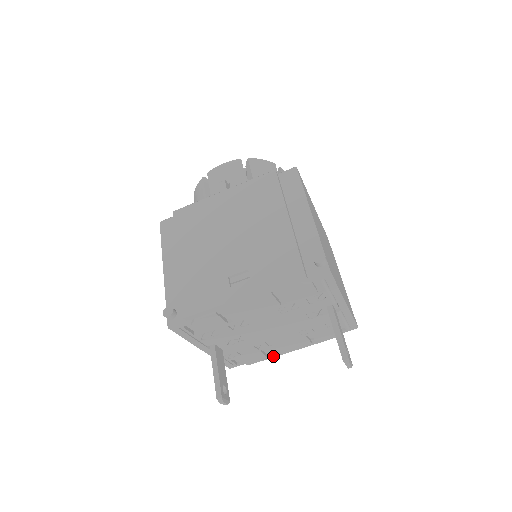
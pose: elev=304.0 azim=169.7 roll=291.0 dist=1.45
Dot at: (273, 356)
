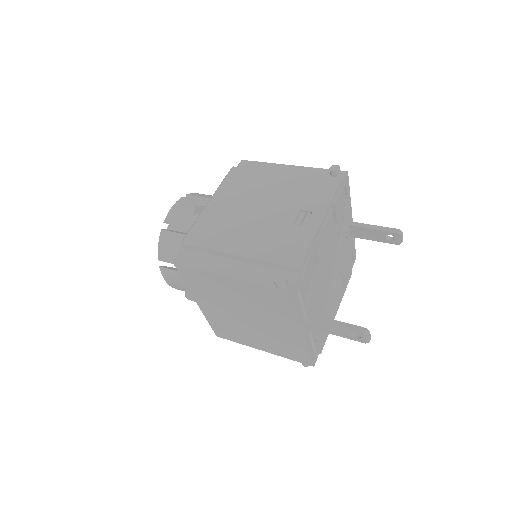
Dot at: occluded
